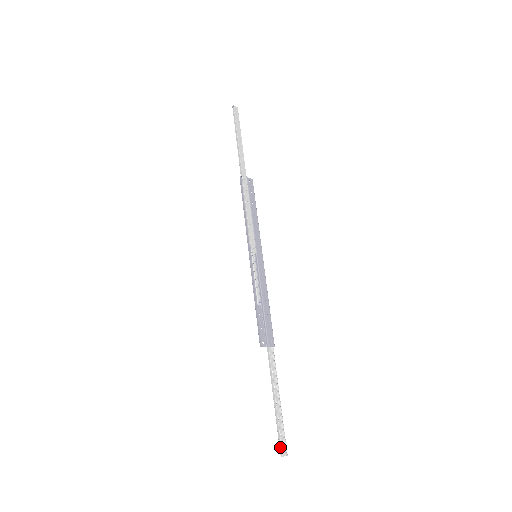
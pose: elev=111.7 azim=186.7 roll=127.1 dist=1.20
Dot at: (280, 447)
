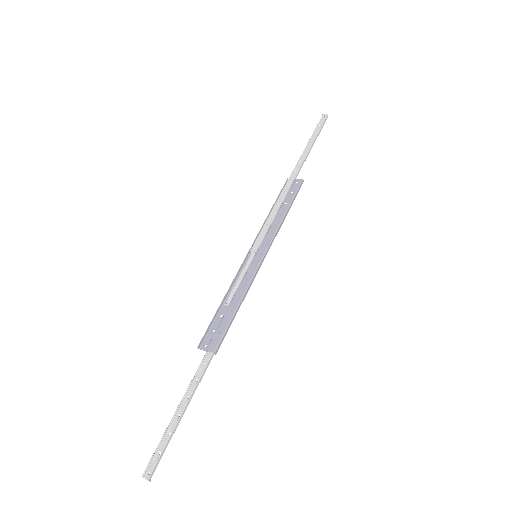
Dot at: (148, 465)
